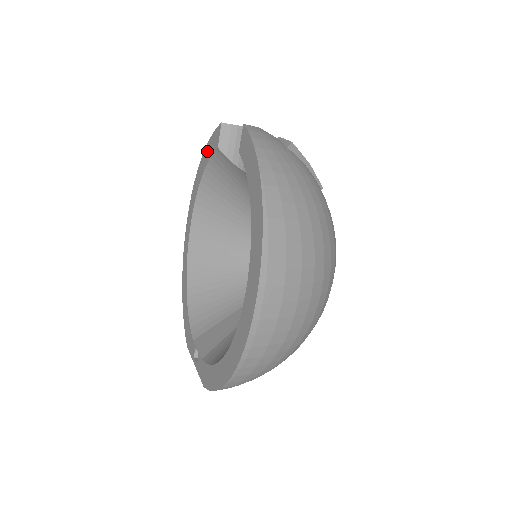
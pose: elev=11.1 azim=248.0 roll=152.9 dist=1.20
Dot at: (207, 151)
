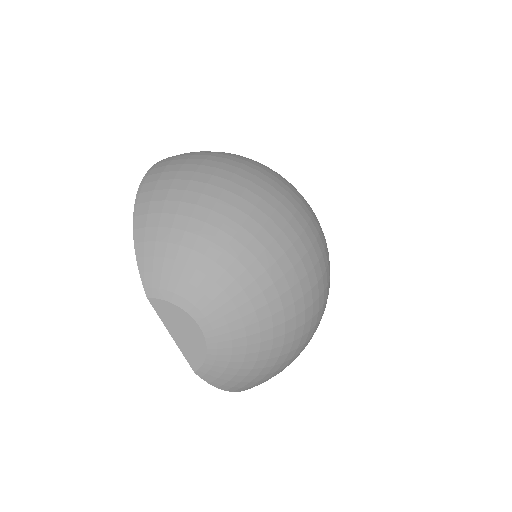
Dot at: occluded
